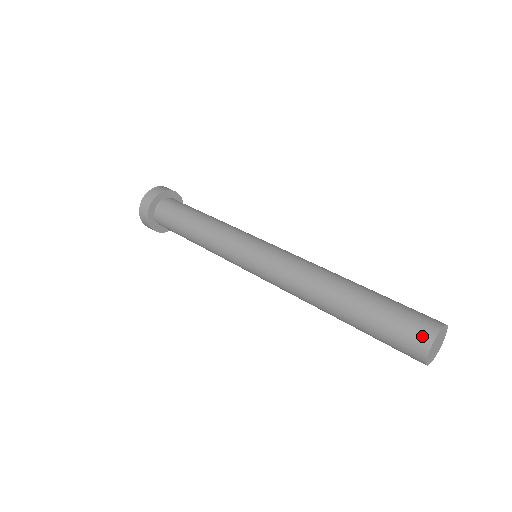
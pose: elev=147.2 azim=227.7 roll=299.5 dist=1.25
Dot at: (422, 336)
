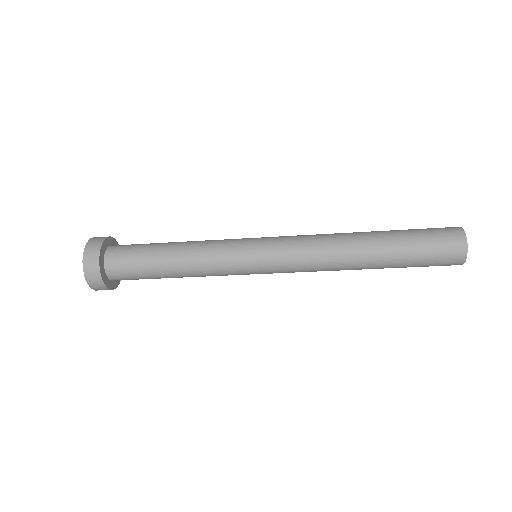
Dot at: (456, 241)
